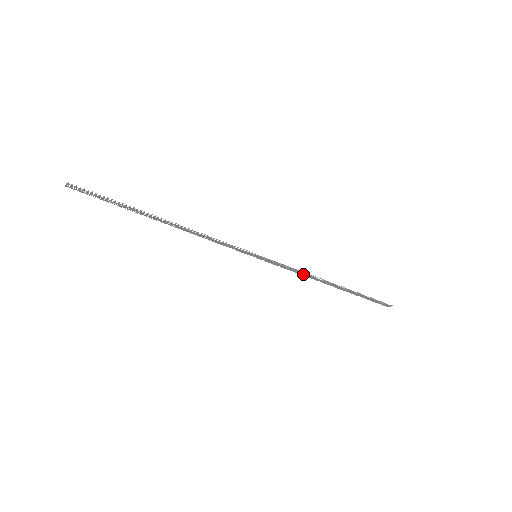
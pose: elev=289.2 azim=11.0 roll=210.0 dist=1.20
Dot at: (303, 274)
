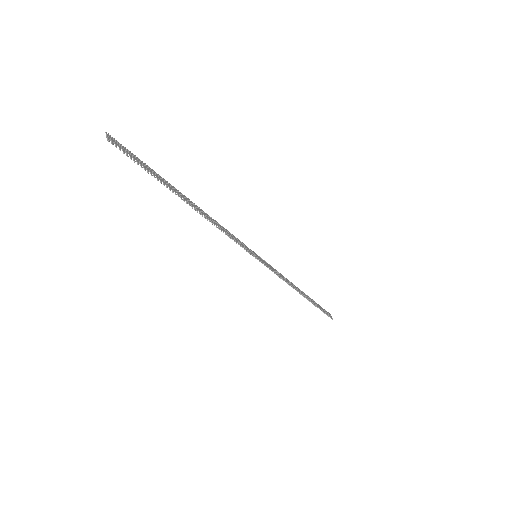
Dot at: (285, 279)
